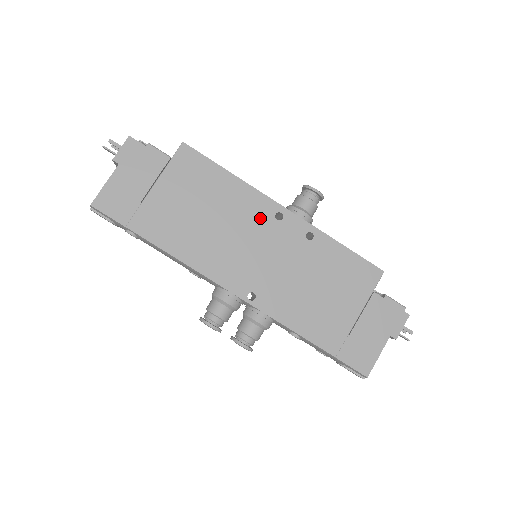
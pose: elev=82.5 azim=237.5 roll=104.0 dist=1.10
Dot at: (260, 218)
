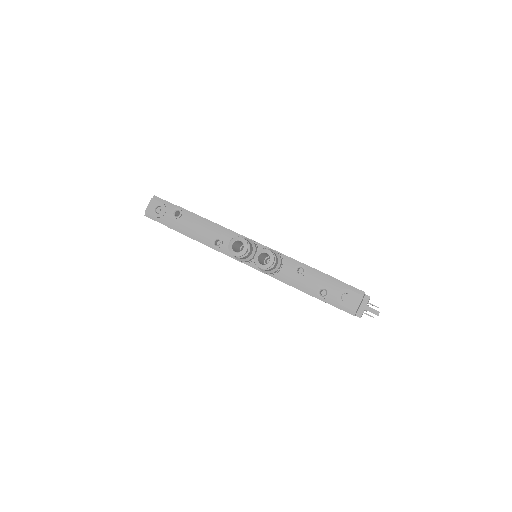
Dot at: occluded
